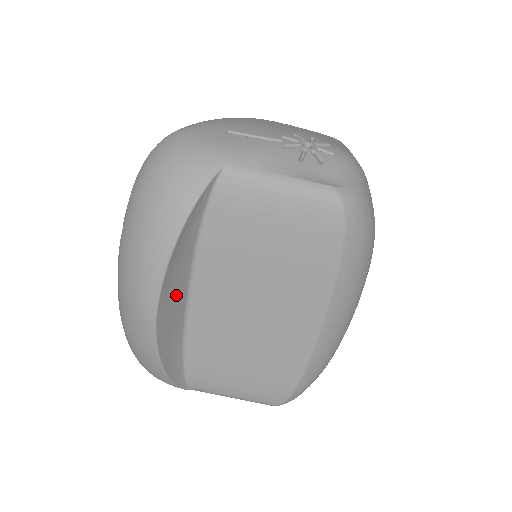
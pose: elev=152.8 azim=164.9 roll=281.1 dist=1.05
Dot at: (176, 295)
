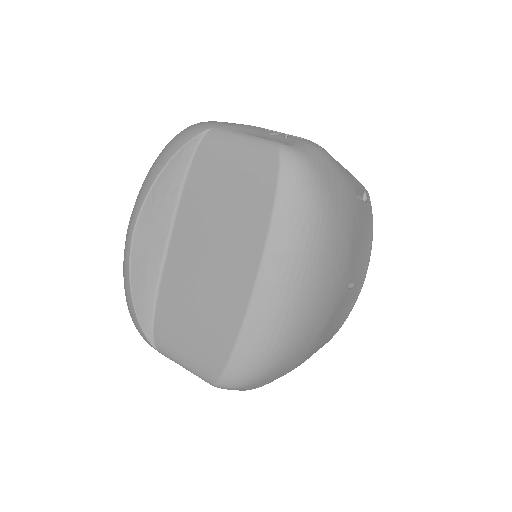
Dot at: (157, 226)
